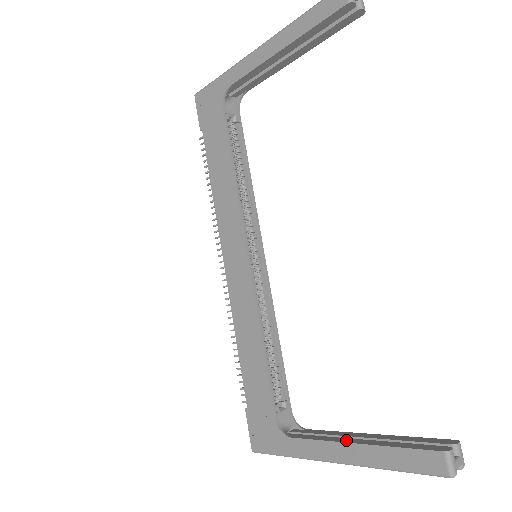
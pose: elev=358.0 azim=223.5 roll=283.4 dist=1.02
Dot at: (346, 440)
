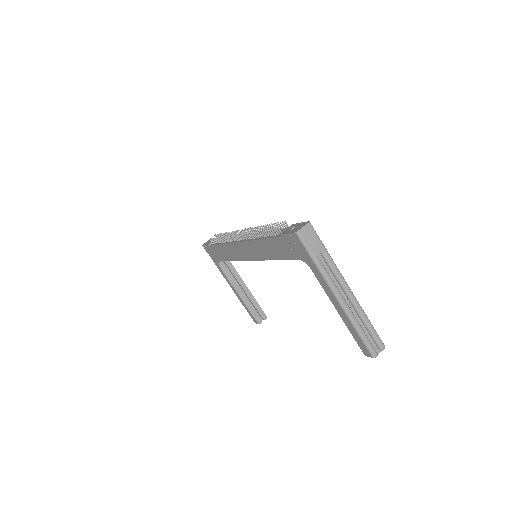
Dot at: (238, 290)
